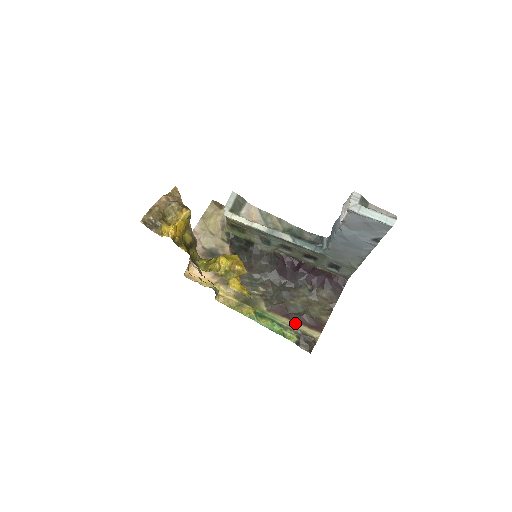
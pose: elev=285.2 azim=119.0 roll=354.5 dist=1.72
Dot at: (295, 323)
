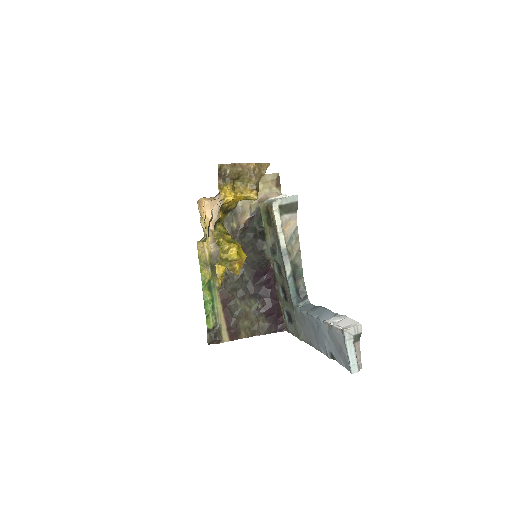
Dot at: (223, 316)
